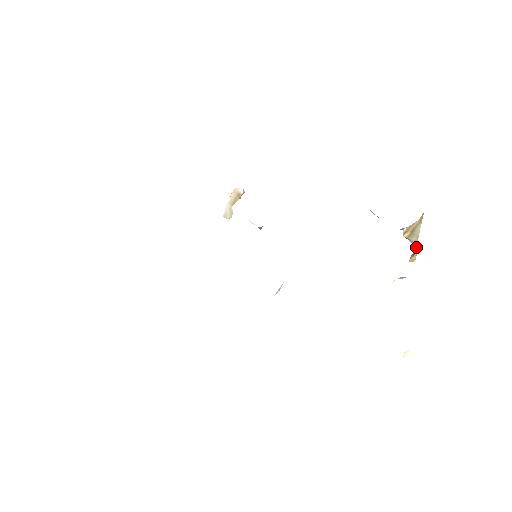
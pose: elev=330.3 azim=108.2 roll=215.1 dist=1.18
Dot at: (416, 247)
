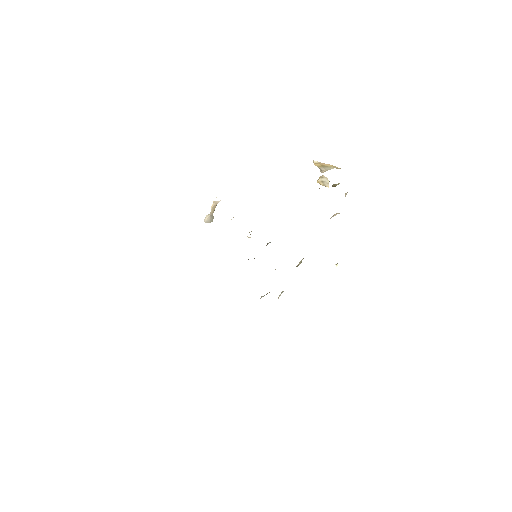
Dot at: occluded
